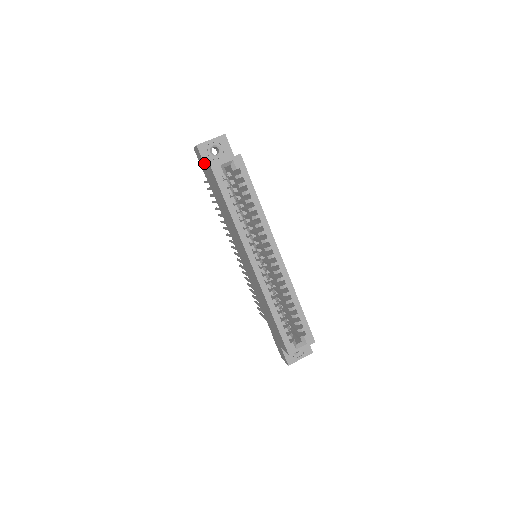
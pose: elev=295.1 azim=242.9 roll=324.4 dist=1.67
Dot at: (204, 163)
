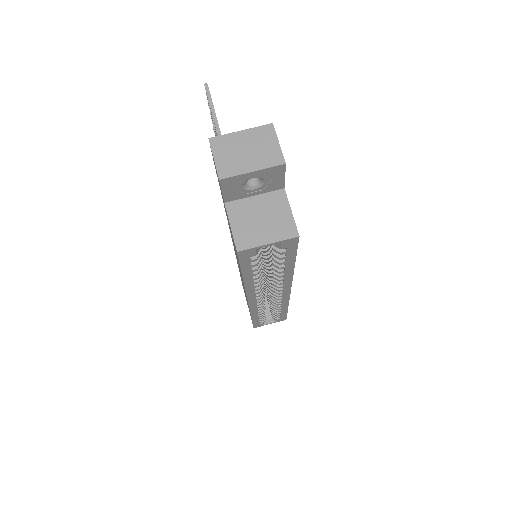
Dot at: (224, 198)
